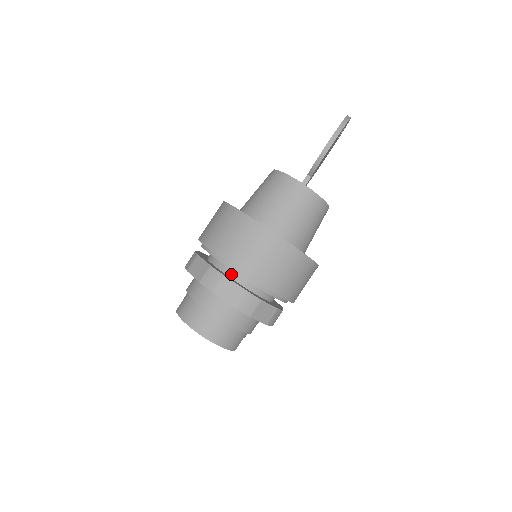
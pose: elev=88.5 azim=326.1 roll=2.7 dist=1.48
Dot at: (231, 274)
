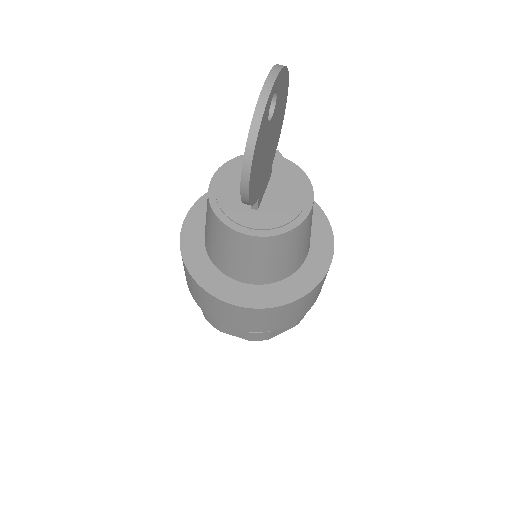
Dot at: occluded
